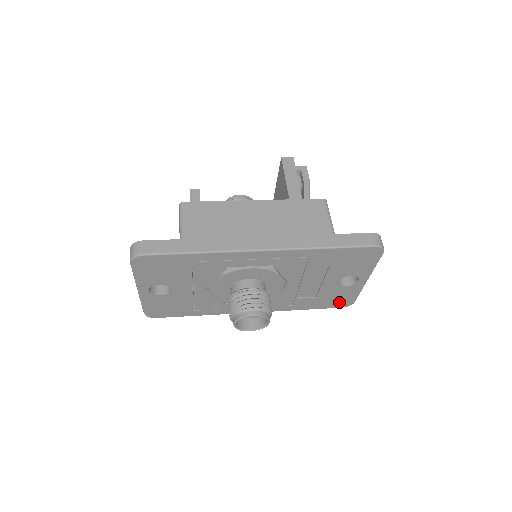
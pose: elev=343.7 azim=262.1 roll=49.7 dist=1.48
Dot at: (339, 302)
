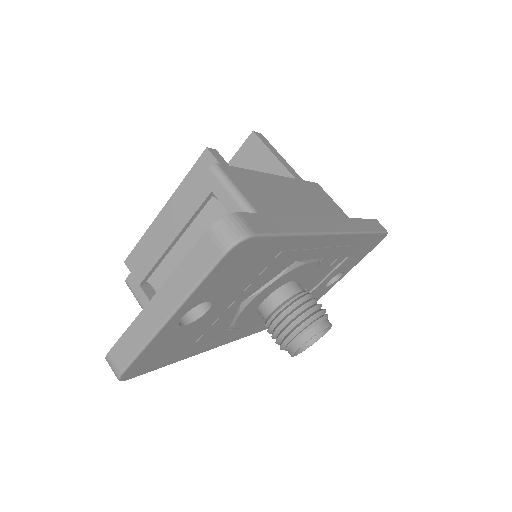
Dot at: occluded
